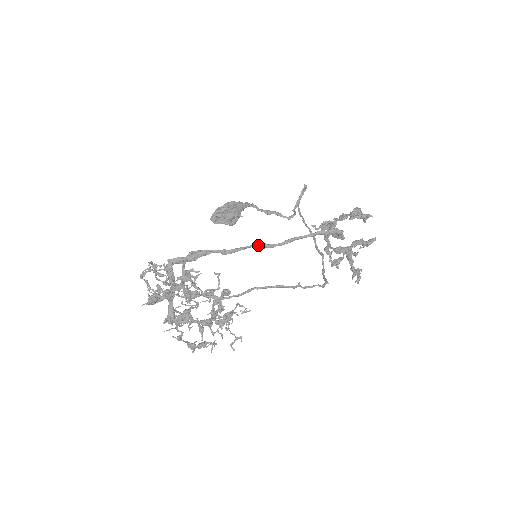
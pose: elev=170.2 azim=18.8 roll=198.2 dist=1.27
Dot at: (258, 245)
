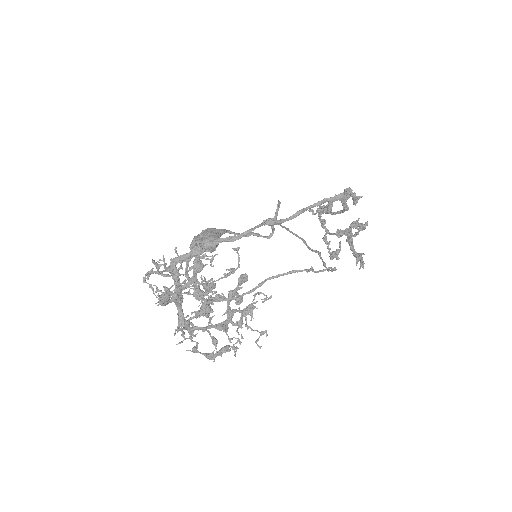
Dot at: (268, 221)
